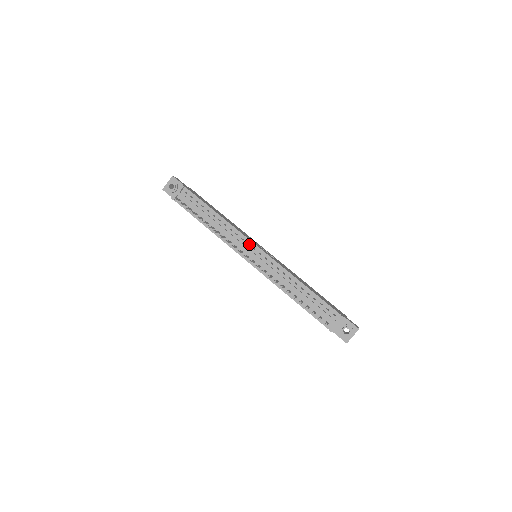
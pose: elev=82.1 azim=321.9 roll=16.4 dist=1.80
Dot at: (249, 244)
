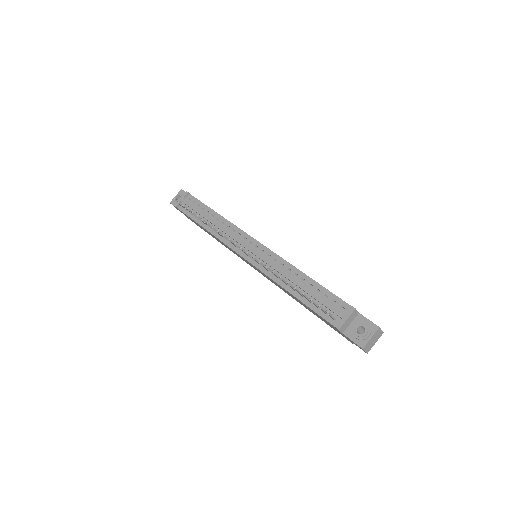
Dot at: (246, 238)
